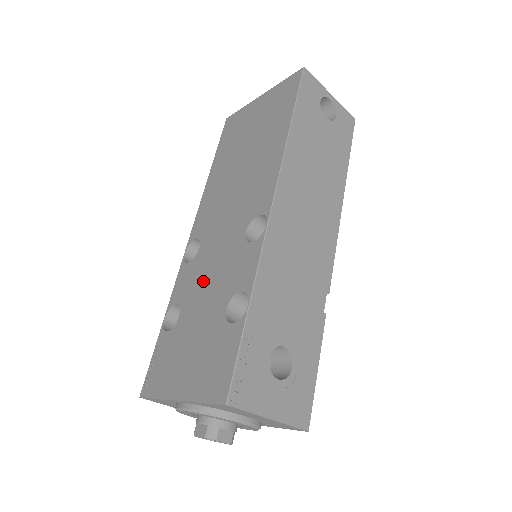
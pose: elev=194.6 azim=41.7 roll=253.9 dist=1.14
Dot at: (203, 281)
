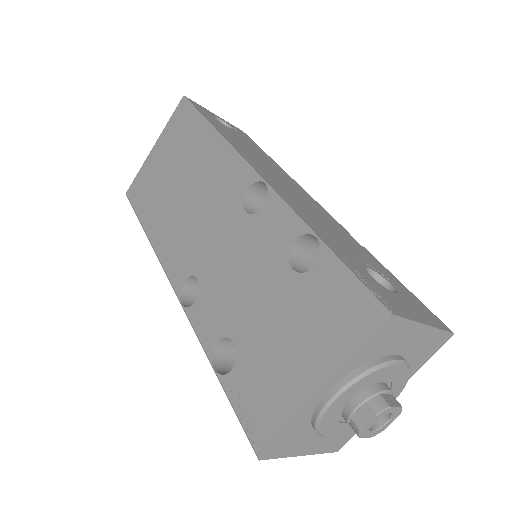
Dot at: (234, 289)
